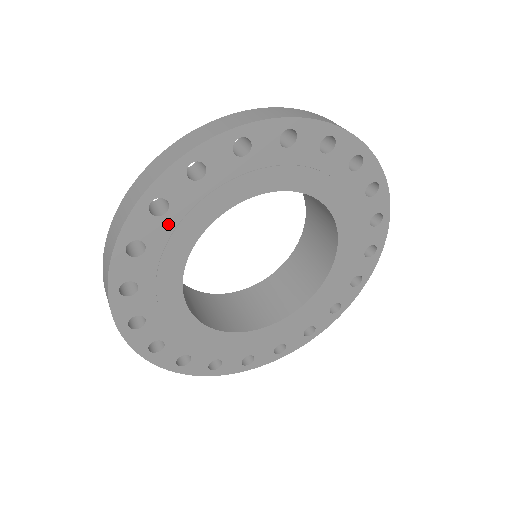
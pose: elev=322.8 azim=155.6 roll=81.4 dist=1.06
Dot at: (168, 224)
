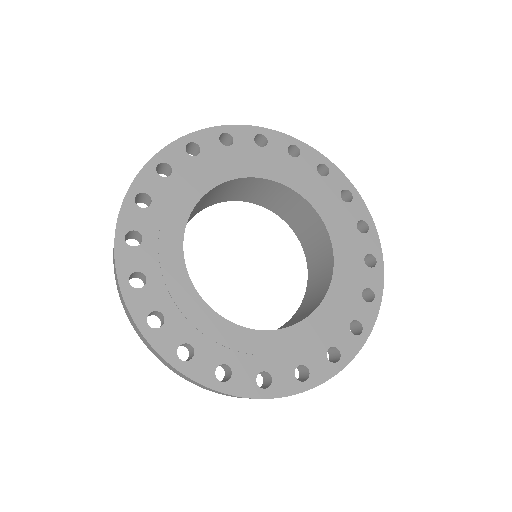
Dot at: (155, 214)
